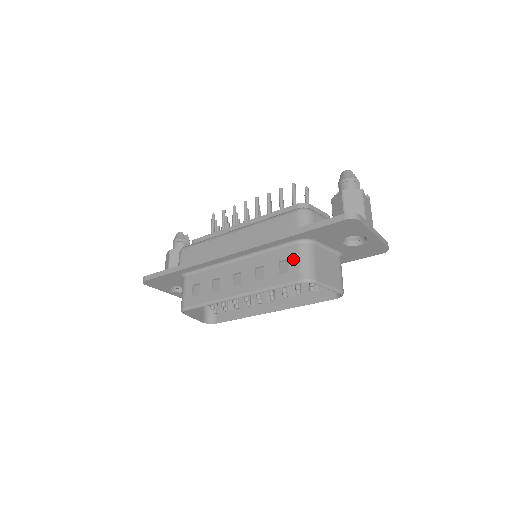
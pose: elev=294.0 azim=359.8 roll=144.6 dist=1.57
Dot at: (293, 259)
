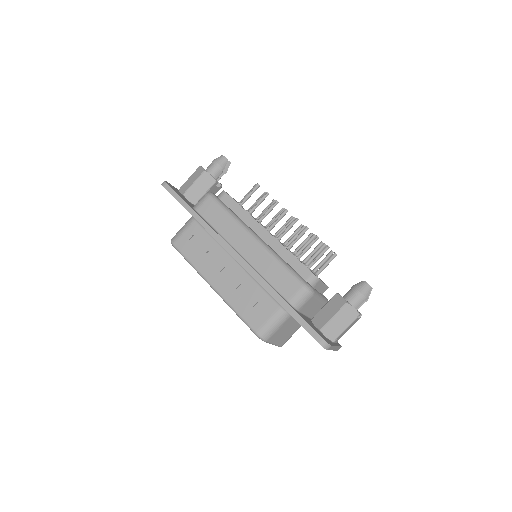
Dot at: (267, 314)
